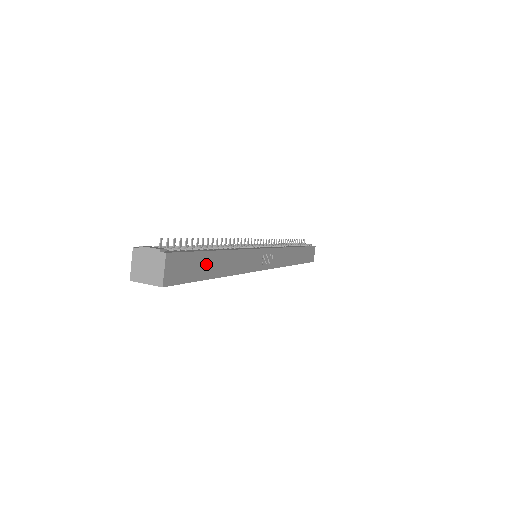
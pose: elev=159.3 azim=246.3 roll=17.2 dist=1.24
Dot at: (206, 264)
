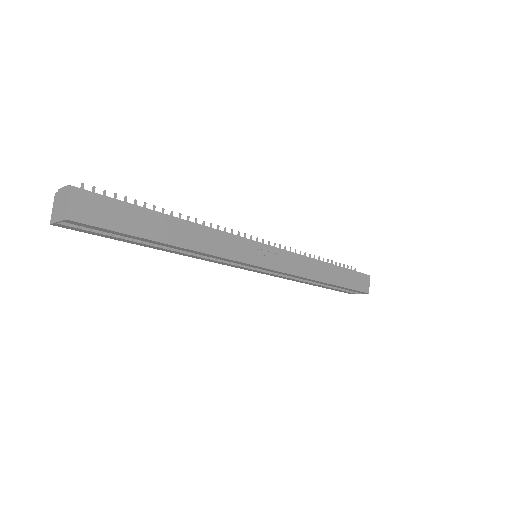
Dot at: (144, 222)
